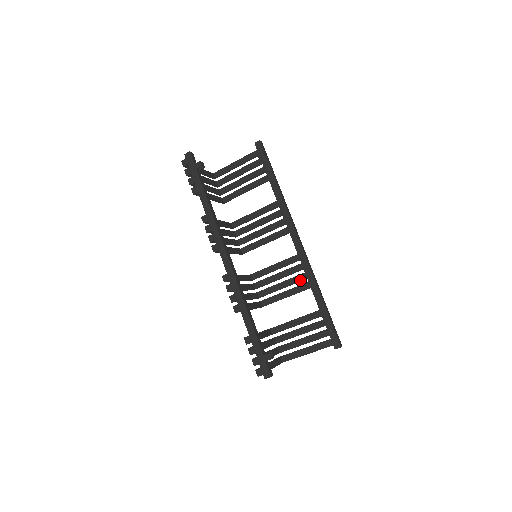
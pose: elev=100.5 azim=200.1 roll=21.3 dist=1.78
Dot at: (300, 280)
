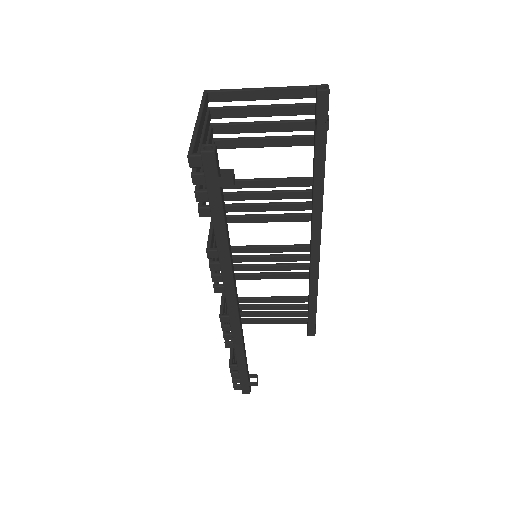
Dot at: occluded
